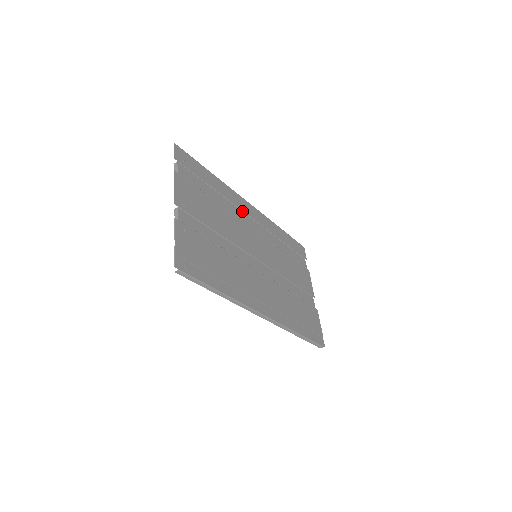
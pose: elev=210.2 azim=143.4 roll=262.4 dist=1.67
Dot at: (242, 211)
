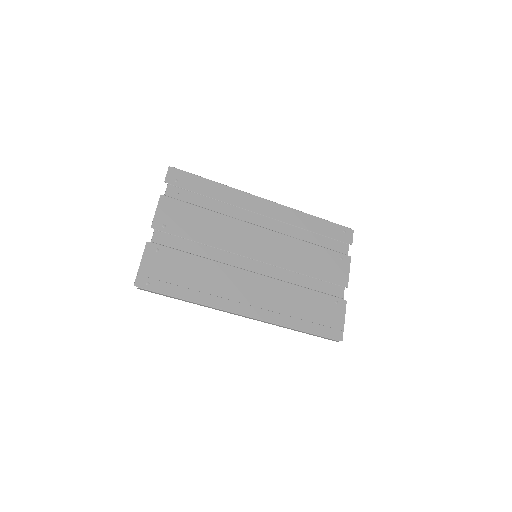
Dot at: (250, 211)
